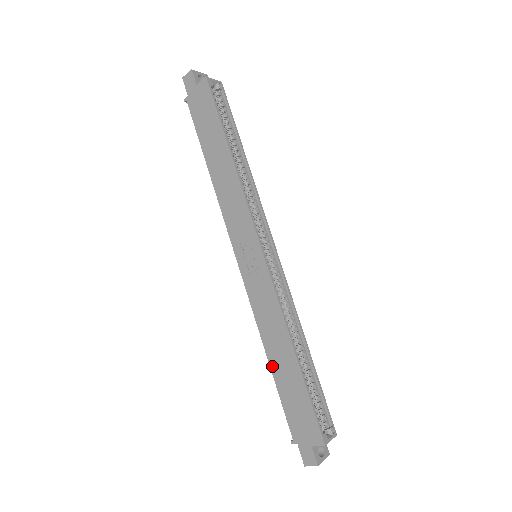
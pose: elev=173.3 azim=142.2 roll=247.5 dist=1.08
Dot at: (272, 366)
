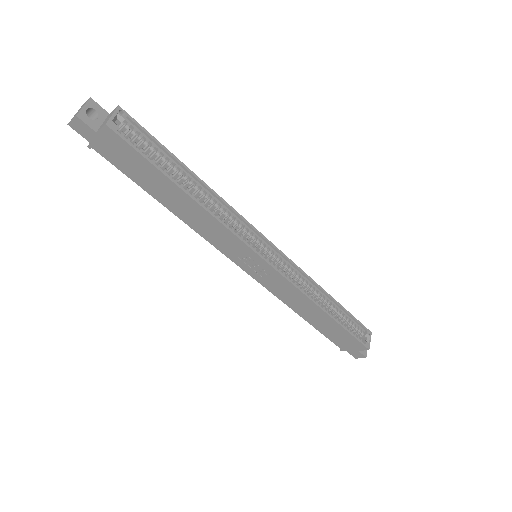
Dot at: (308, 321)
